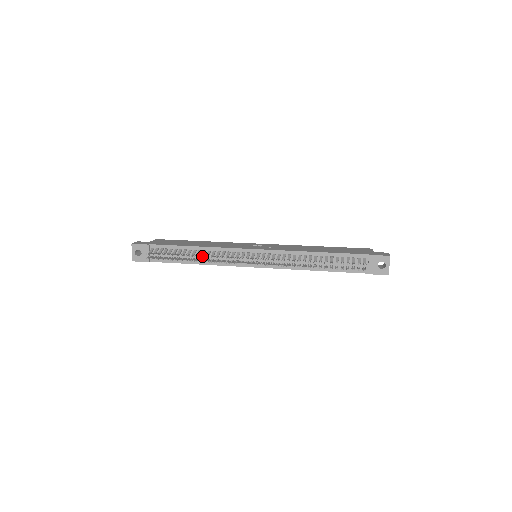
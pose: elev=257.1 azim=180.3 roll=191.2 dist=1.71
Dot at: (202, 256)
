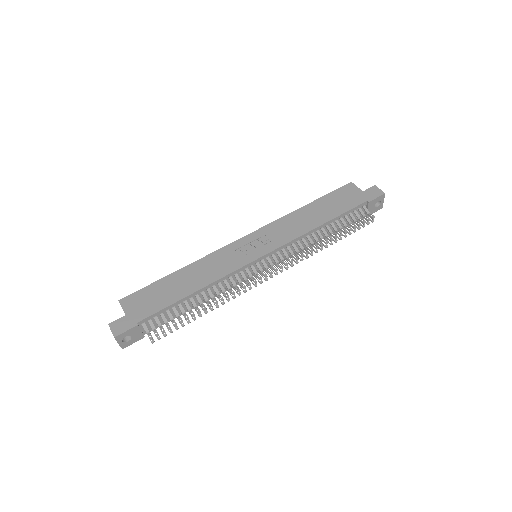
Dot at: (216, 300)
